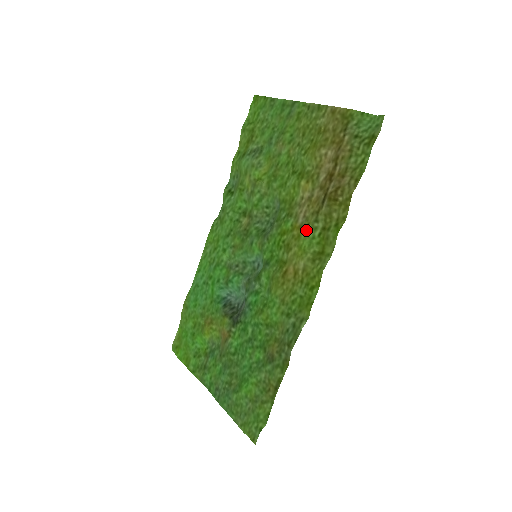
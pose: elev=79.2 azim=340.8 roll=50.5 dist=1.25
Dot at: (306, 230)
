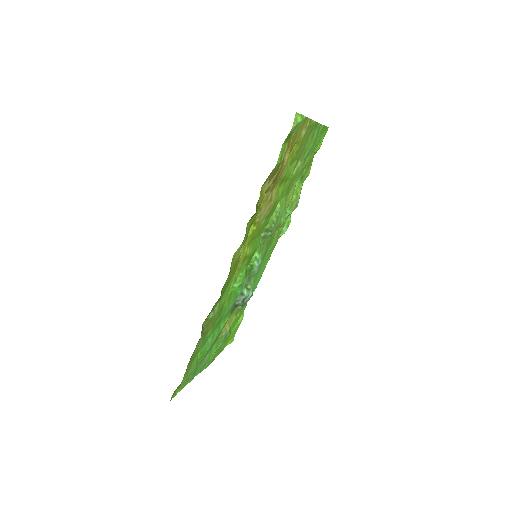
Dot at: (252, 224)
